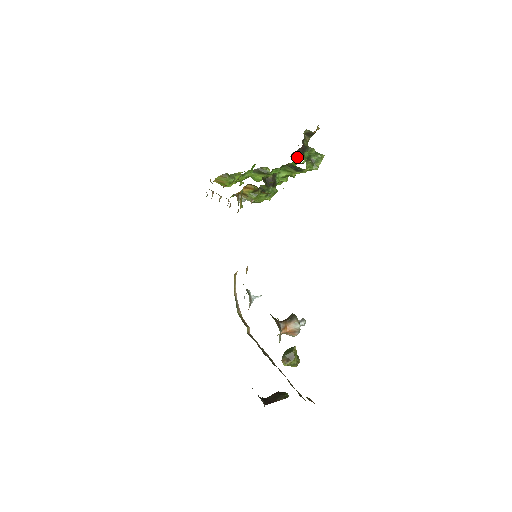
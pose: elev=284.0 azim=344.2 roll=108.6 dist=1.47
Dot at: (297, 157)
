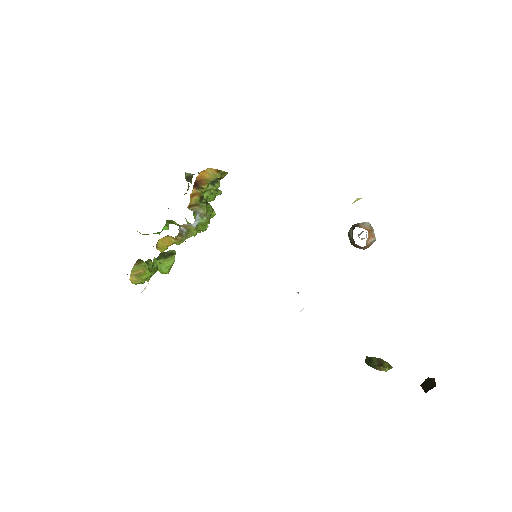
Dot at: occluded
